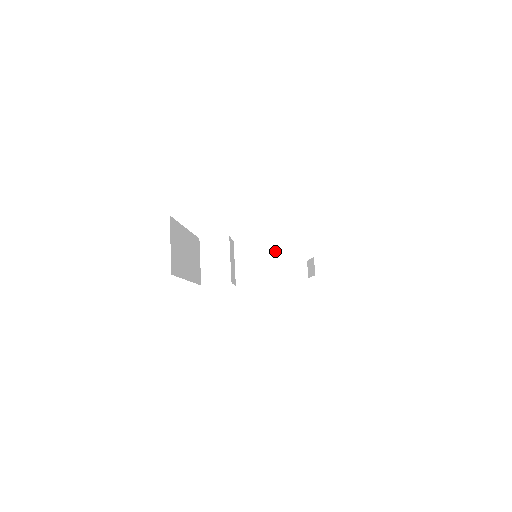
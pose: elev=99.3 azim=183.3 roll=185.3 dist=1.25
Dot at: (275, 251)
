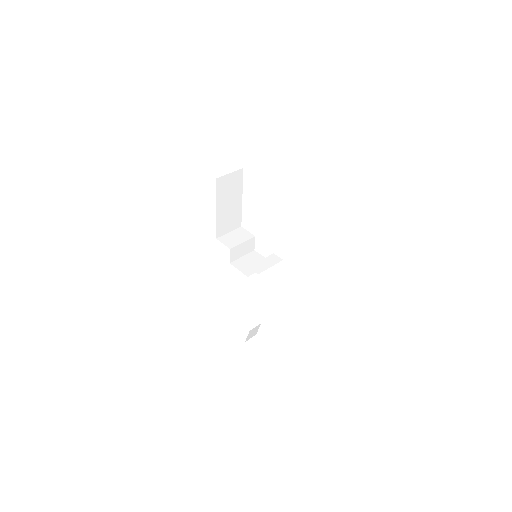
Dot at: (267, 260)
